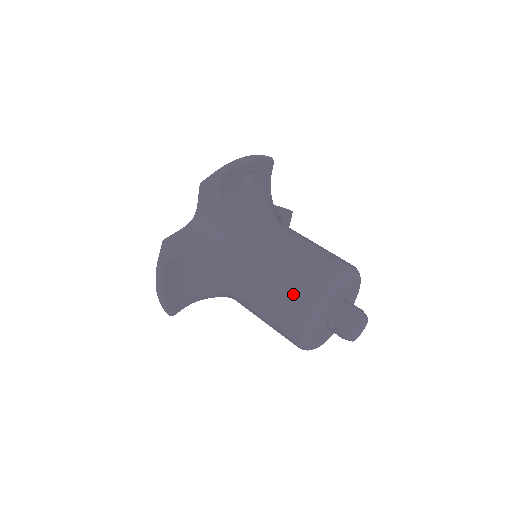
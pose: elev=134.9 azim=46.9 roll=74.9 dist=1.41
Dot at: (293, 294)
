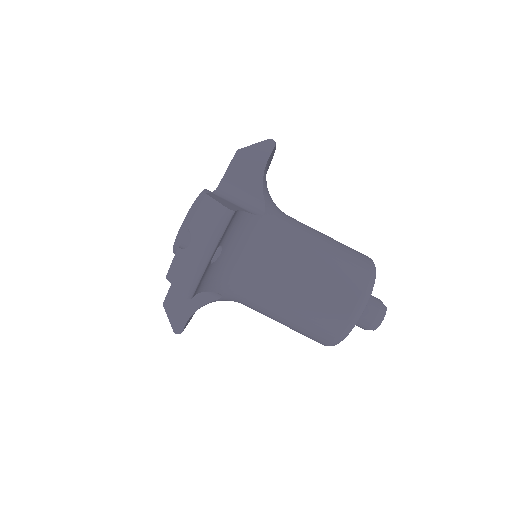
Dot at: (309, 336)
